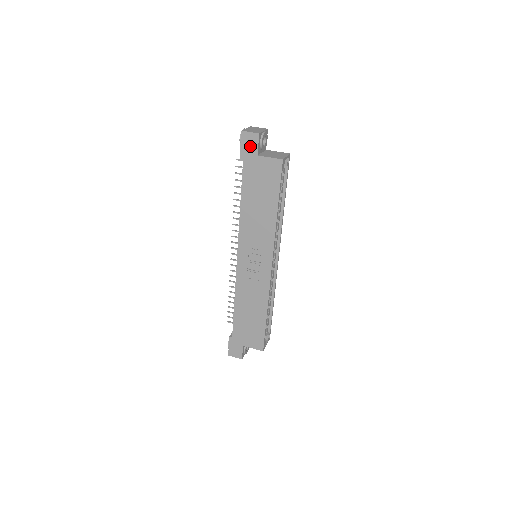
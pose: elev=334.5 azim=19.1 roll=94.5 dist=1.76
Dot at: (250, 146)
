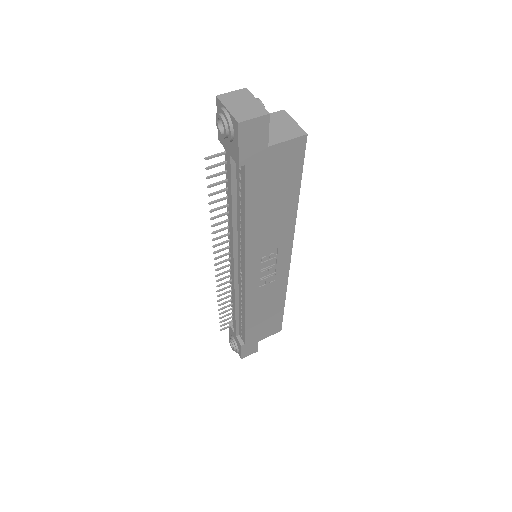
Dot at: (255, 139)
